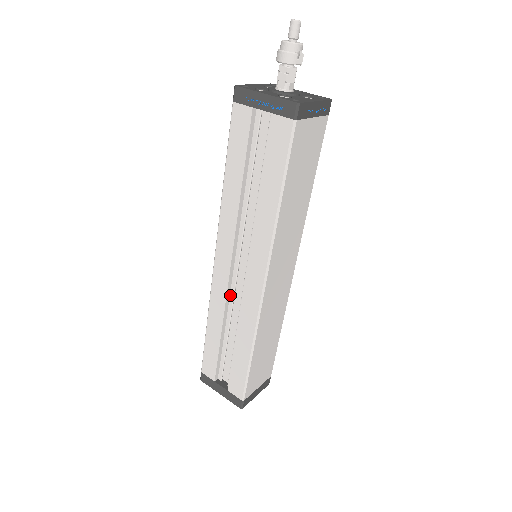
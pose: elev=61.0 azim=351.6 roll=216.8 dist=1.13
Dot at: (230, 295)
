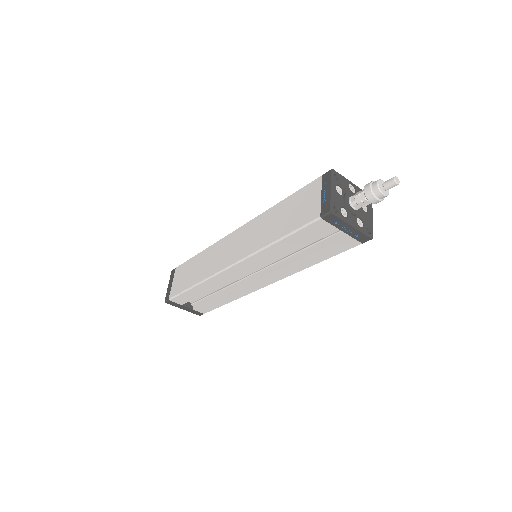
Dot at: occluded
